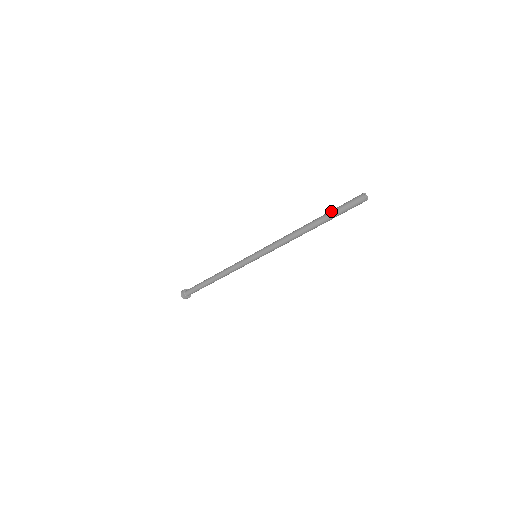
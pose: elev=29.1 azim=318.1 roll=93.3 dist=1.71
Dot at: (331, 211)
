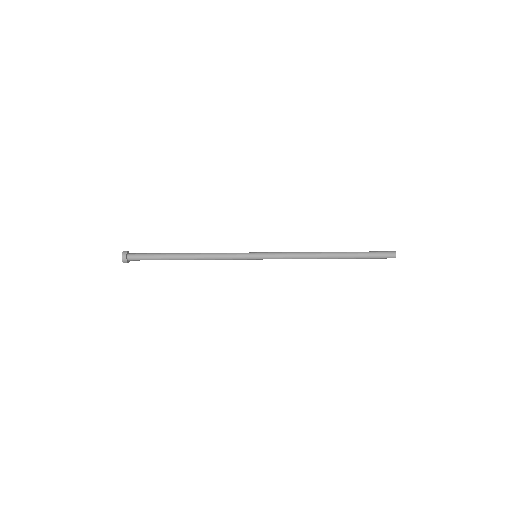
Dot at: occluded
